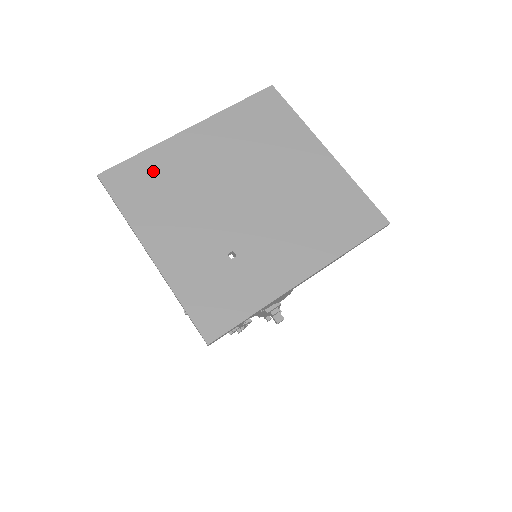
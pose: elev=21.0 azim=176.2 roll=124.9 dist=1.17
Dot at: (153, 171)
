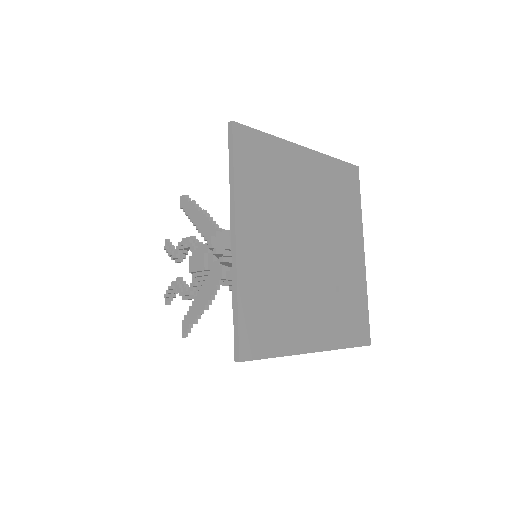
Dot at: (259, 304)
